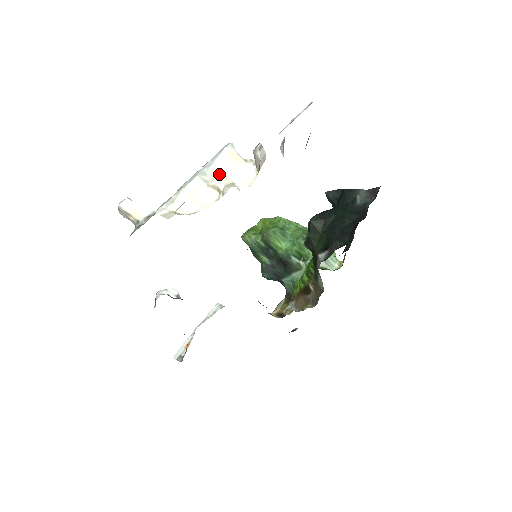
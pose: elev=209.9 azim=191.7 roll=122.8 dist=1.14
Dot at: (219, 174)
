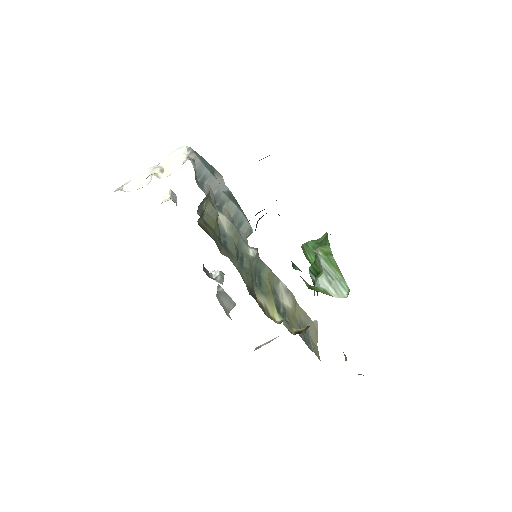
Dot at: (157, 167)
